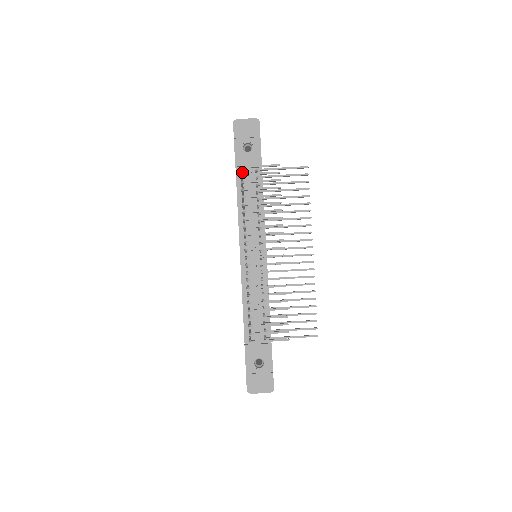
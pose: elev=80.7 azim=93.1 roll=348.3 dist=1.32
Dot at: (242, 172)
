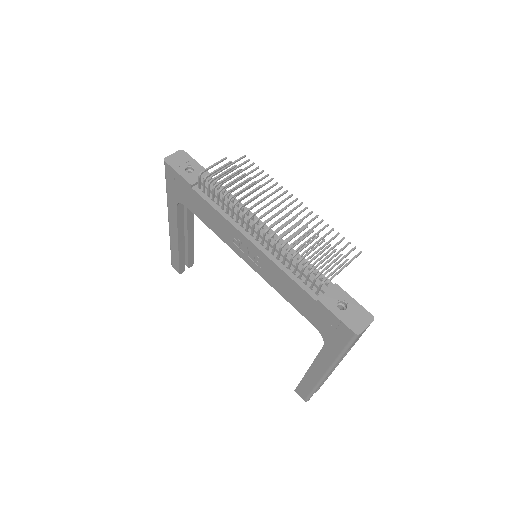
Dot at: (200, 186)
